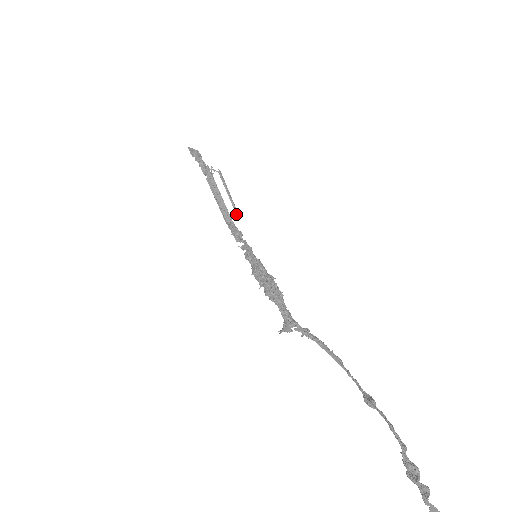
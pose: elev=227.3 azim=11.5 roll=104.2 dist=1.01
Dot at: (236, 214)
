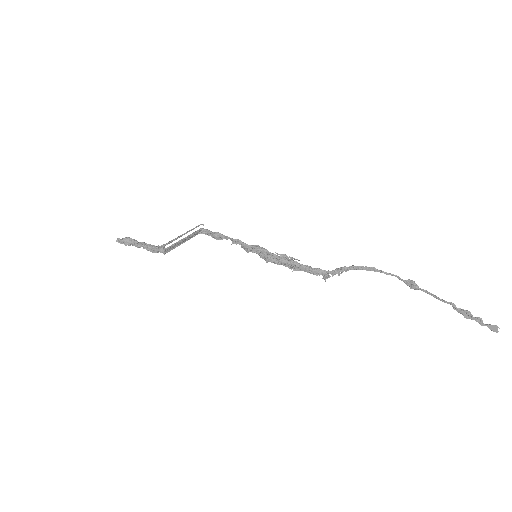
Dot at: occluded
